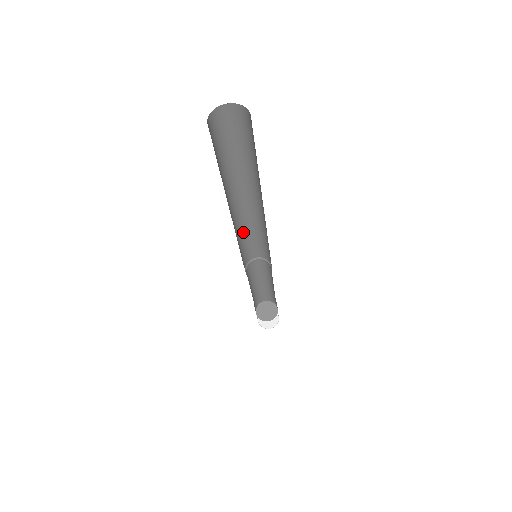
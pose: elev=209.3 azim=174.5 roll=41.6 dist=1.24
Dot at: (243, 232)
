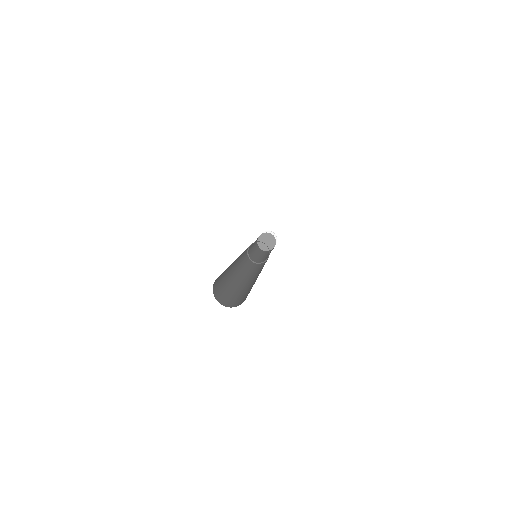
Dot at: occluded
